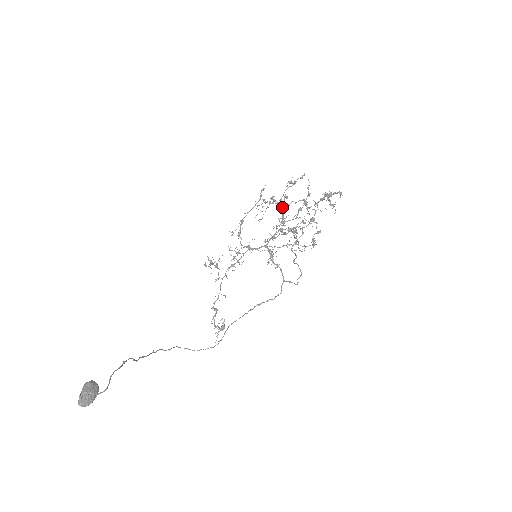
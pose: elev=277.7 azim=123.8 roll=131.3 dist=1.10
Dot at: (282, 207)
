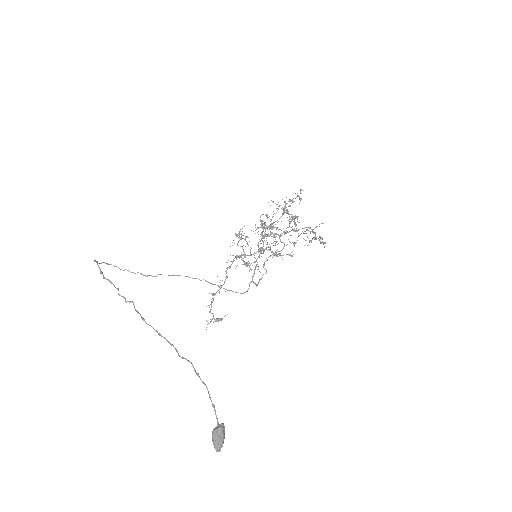
Dot at: (290, 223)
